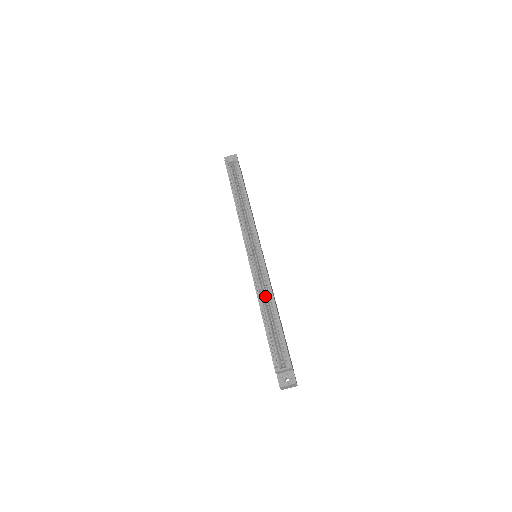
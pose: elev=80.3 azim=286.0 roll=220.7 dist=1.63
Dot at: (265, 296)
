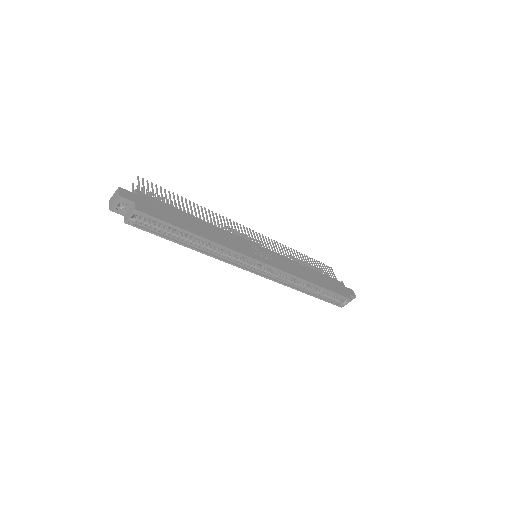
Dot at: occluded
